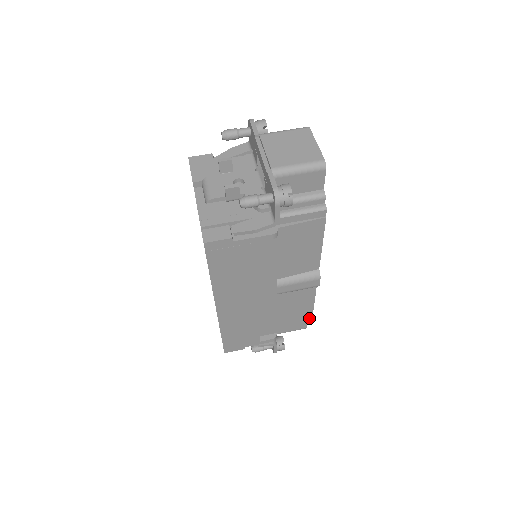
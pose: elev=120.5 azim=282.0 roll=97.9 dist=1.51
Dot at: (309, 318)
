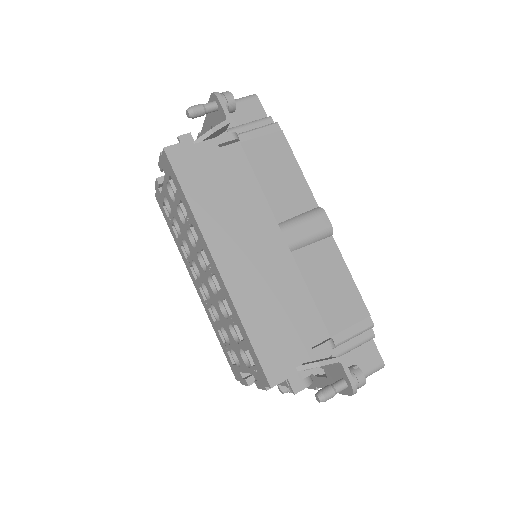
Dot at: (363, 310)
